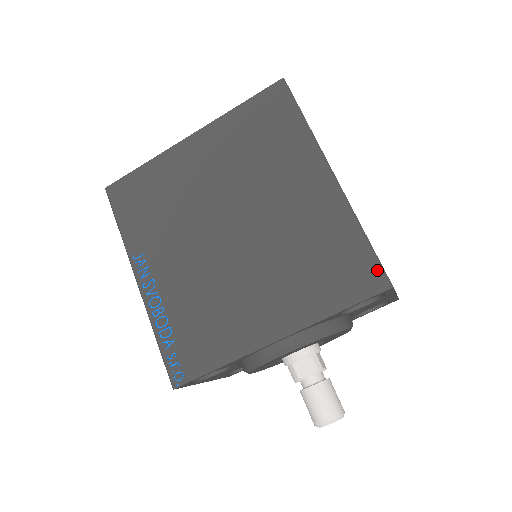
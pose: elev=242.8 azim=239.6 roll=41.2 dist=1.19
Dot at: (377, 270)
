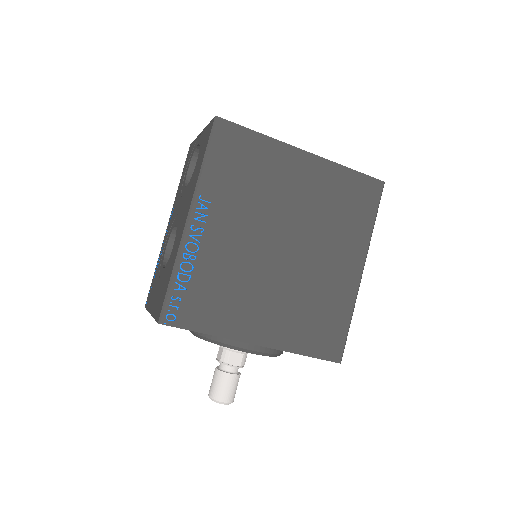
Dot at: (342, 348)
